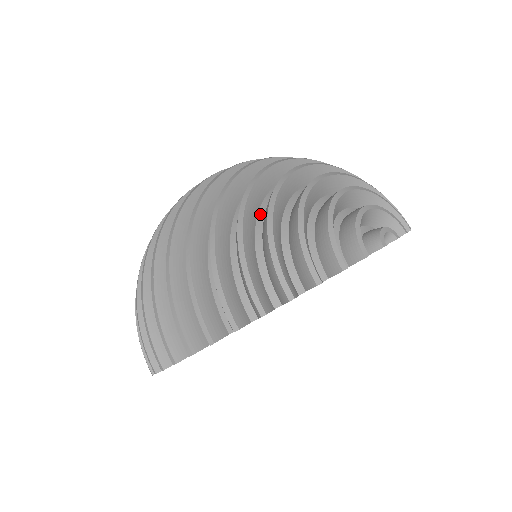
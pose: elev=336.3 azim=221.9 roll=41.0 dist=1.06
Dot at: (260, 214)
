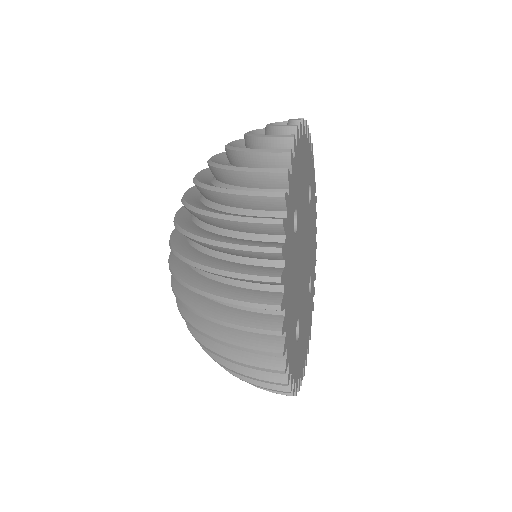
Dot at: (219, 186)
